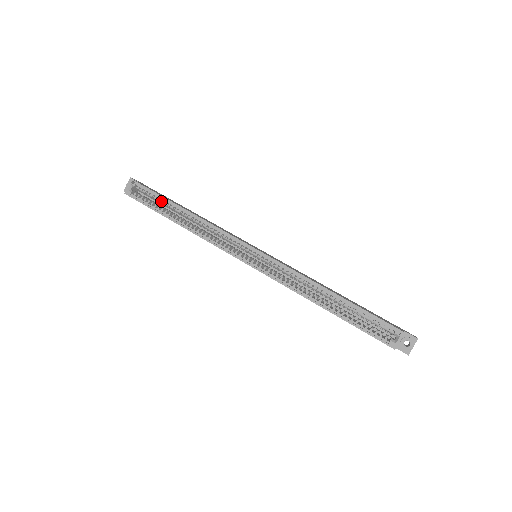
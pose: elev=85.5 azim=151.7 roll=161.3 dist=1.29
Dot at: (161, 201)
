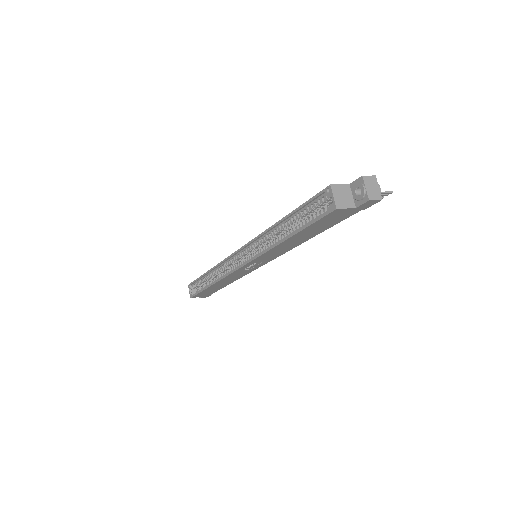
Dot at: (201, 281)
